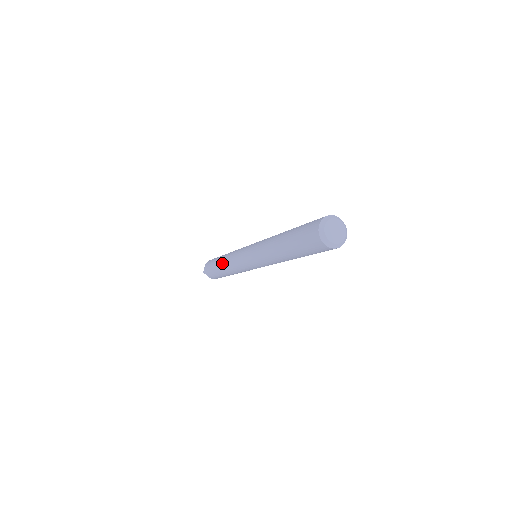
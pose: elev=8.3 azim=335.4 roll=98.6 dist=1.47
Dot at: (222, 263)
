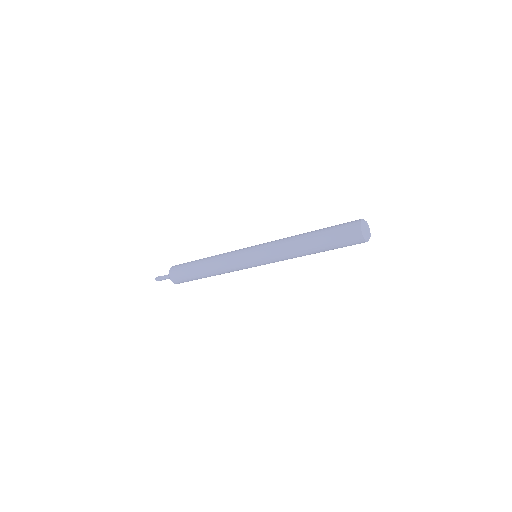
Dot at: (208, 266)
